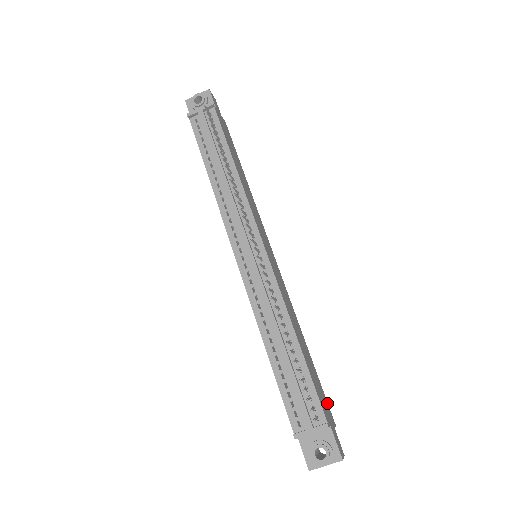
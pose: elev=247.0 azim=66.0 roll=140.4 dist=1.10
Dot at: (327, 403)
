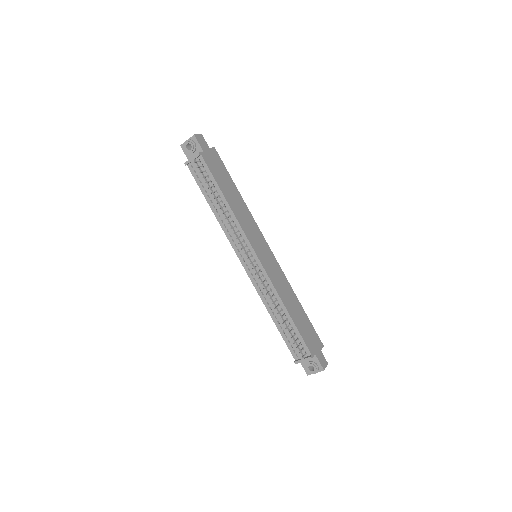
Dot at: (316, 335)
